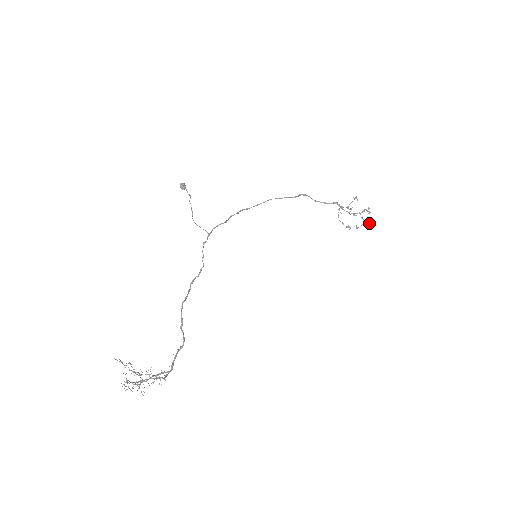
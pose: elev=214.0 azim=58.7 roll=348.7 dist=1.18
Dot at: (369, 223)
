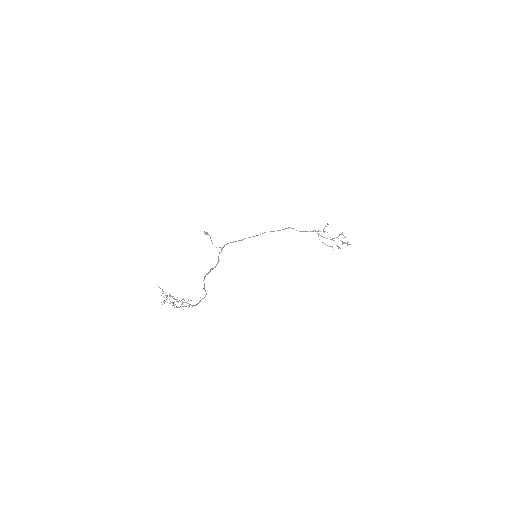
Dot at: (347, 243)
